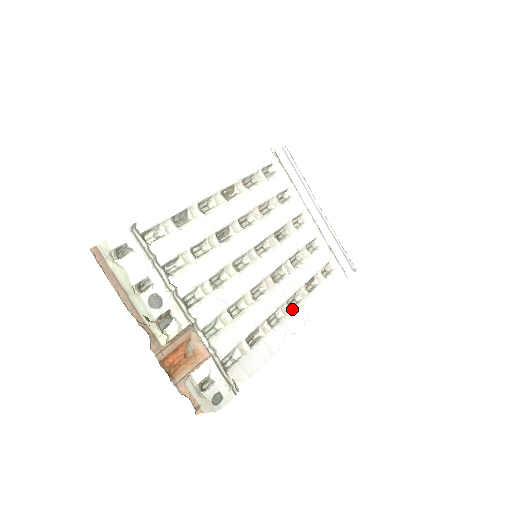
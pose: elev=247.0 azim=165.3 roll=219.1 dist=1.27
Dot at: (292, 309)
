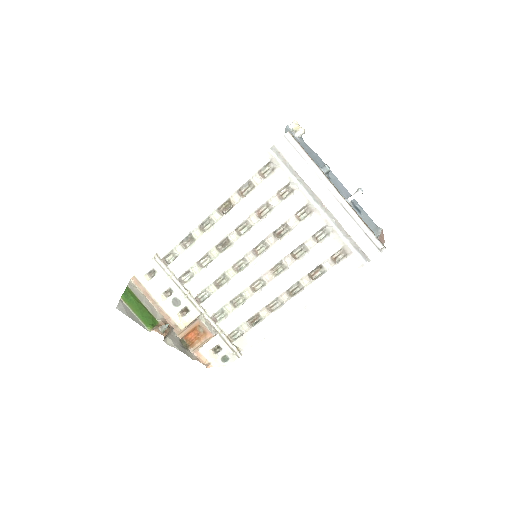
Dot at: (292, 297)
